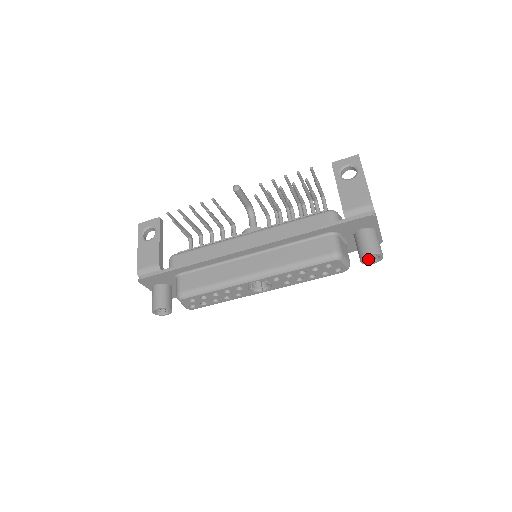
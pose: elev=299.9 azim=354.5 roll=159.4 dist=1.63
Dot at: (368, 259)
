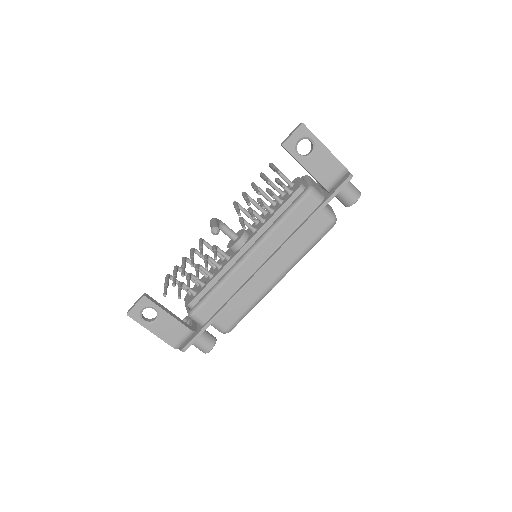
Dot at: occluded
